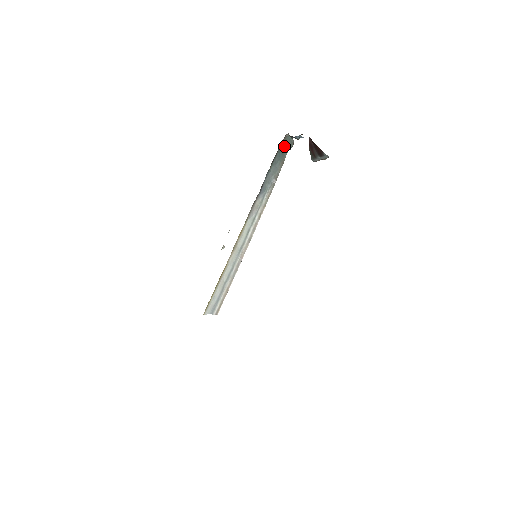
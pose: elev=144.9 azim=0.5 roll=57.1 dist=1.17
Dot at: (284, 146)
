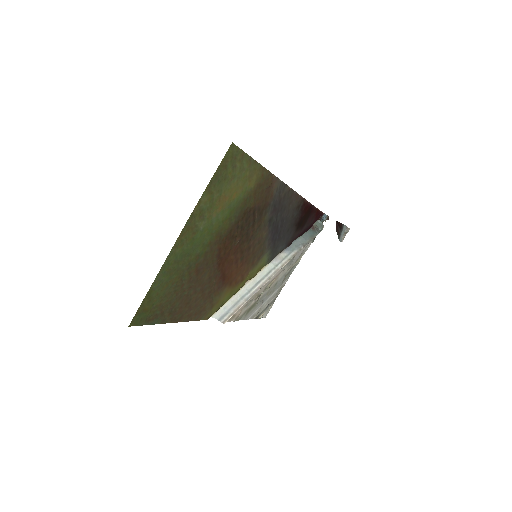
Dot at: (315, 228)
